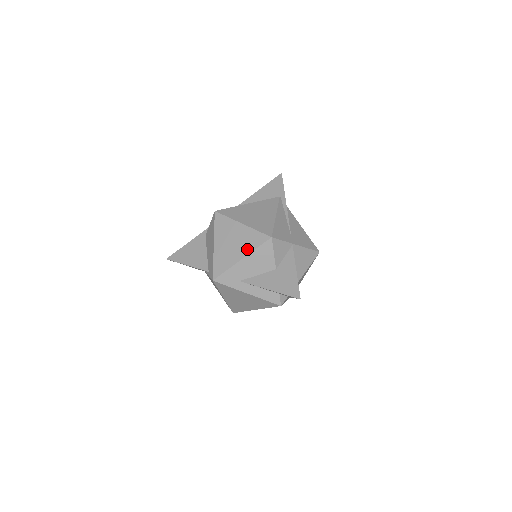
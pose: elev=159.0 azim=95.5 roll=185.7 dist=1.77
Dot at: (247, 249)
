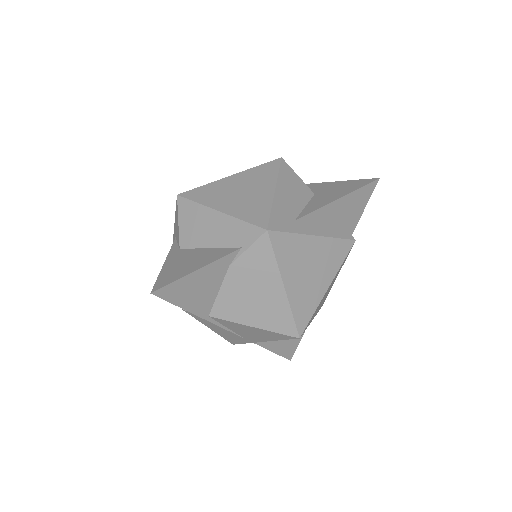
Dot at: (268, 181)
